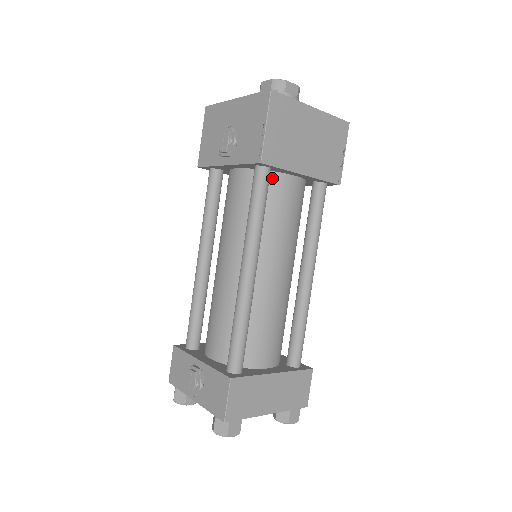
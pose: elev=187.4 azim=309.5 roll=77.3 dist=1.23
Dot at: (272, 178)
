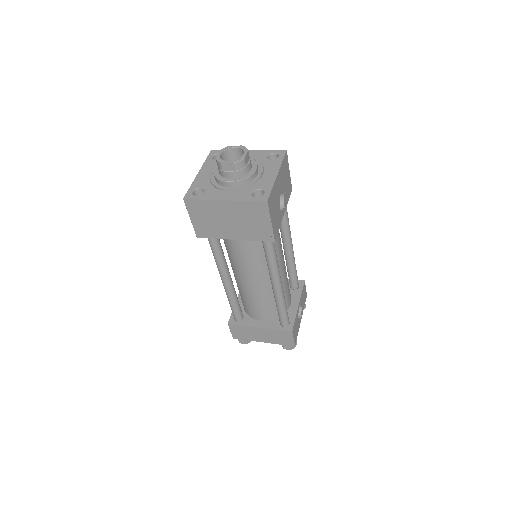
Dot at: occluded
